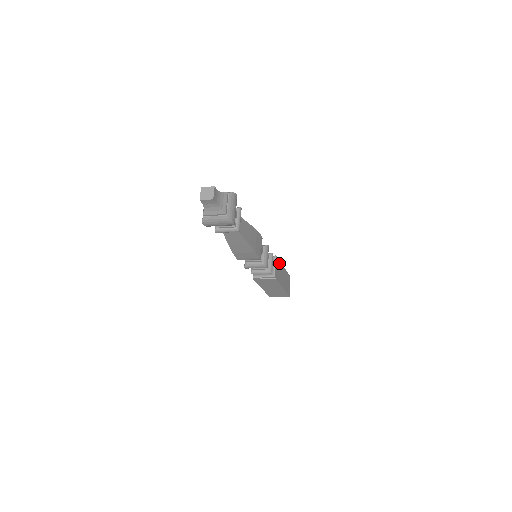
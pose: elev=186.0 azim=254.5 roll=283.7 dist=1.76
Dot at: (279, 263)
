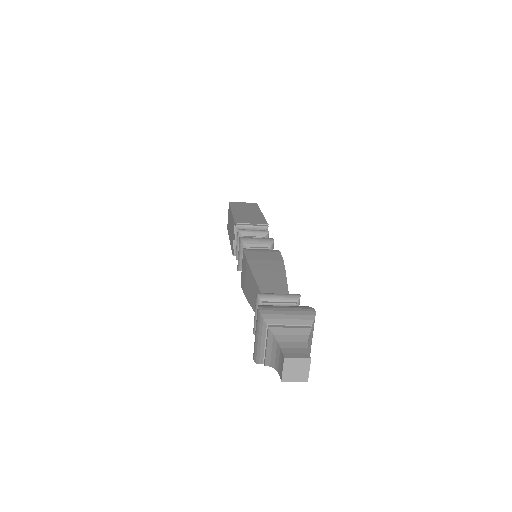
Dot at: occluded
